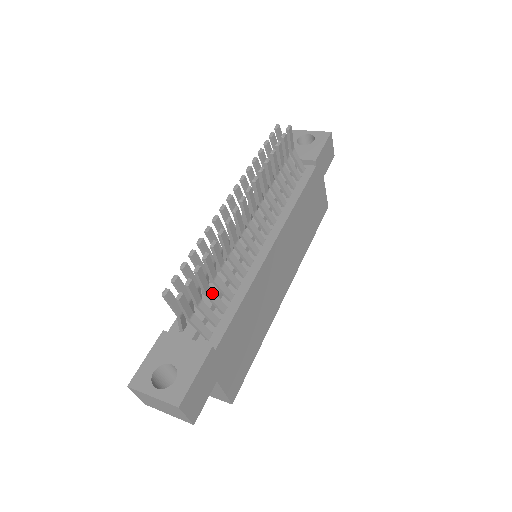
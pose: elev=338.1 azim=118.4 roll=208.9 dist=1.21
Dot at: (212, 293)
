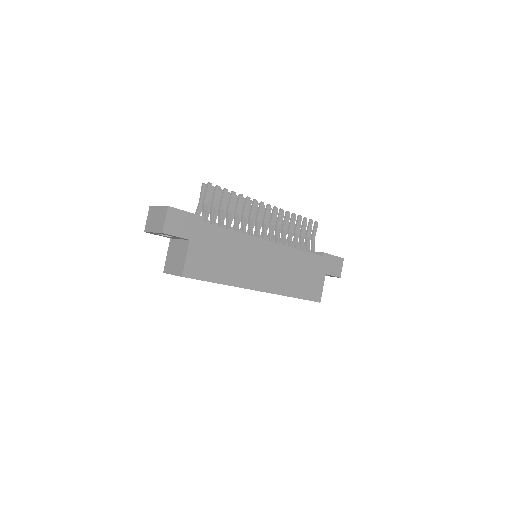
Dot at: (222, 213)
